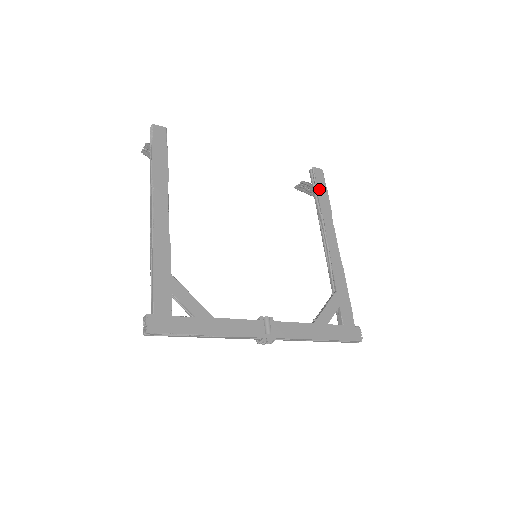
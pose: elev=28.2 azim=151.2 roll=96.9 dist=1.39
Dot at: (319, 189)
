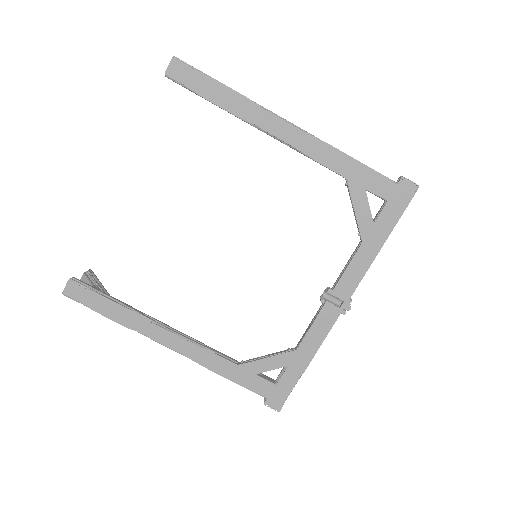
Dot at: (203, 92)
